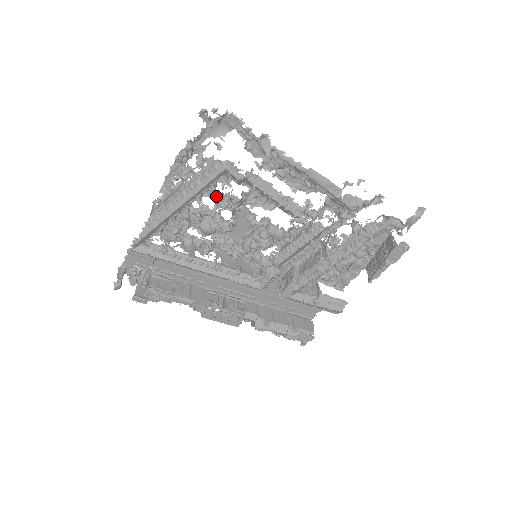
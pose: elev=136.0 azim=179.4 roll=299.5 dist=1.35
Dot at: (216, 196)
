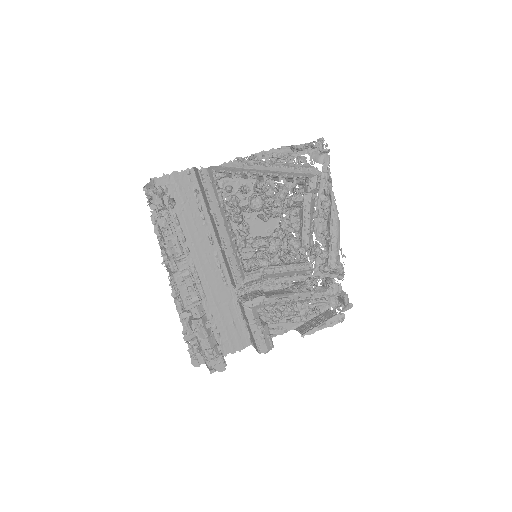
Dot at: (286, 188)
